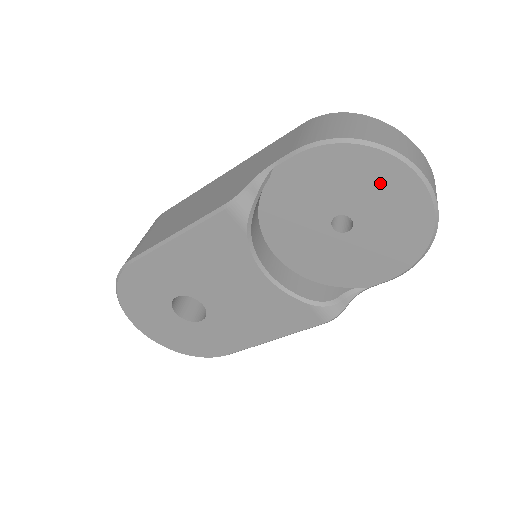
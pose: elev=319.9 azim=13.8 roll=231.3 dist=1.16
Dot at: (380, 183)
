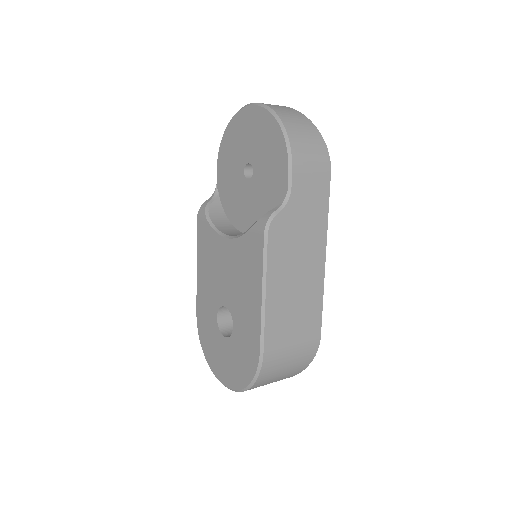
Dot at: (241, 132)
